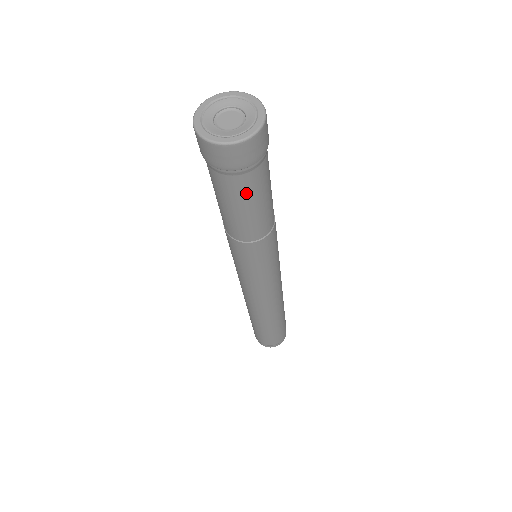
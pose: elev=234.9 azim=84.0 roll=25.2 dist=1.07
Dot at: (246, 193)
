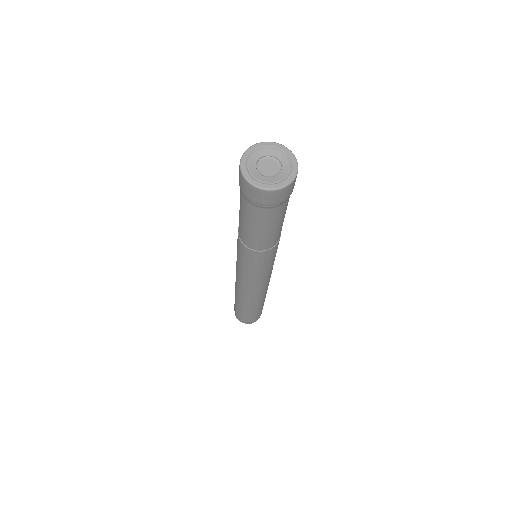
Dot at: (270, 220)
